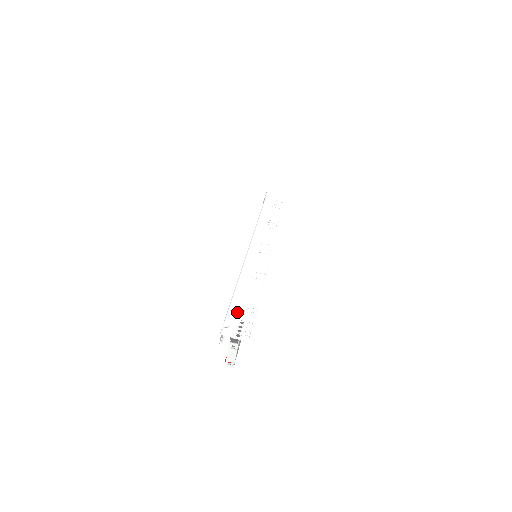
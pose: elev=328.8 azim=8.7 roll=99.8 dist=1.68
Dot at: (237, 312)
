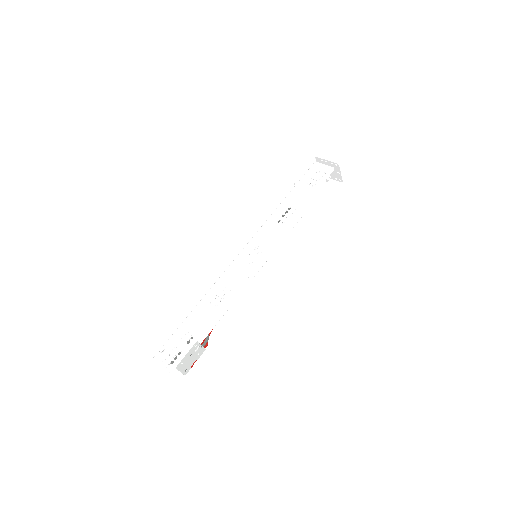
Dot at: (178, 337)
